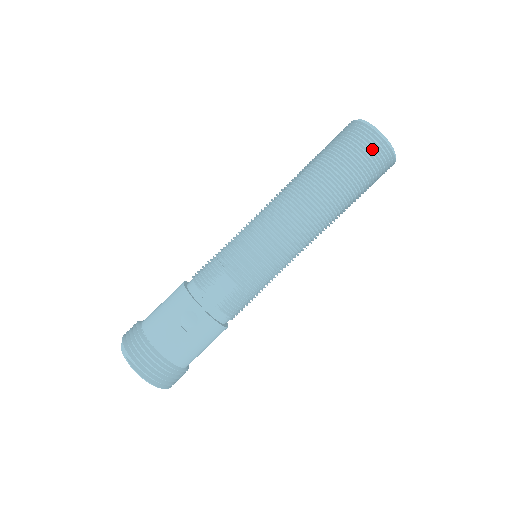
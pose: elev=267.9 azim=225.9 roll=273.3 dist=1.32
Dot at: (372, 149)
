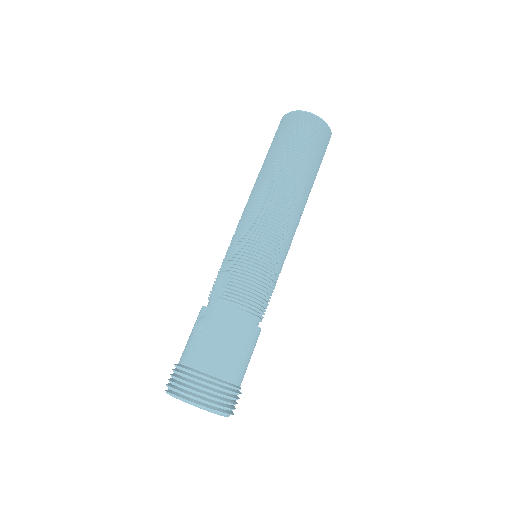
Dot at: (288, 122)
